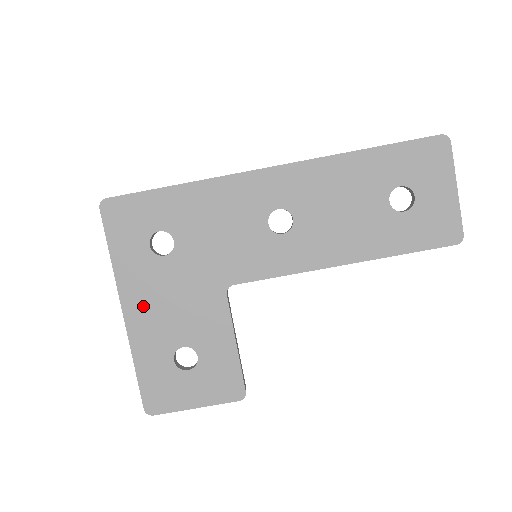
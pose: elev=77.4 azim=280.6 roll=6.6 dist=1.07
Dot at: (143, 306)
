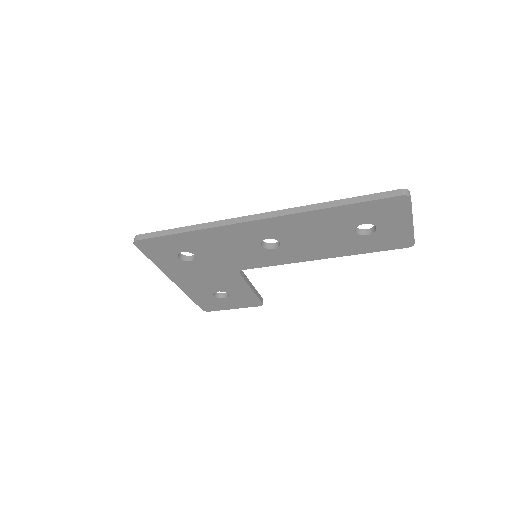
Dot at: (185, 279)
